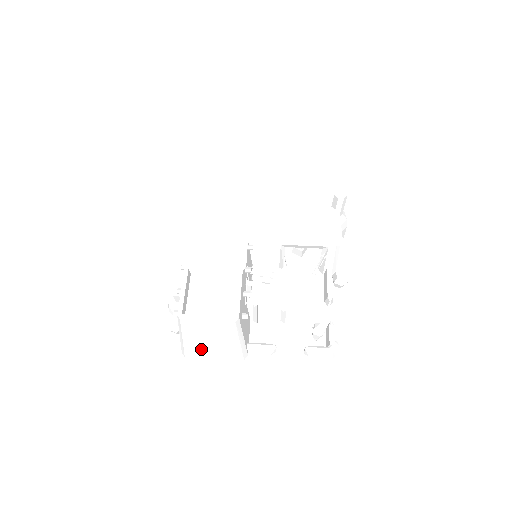
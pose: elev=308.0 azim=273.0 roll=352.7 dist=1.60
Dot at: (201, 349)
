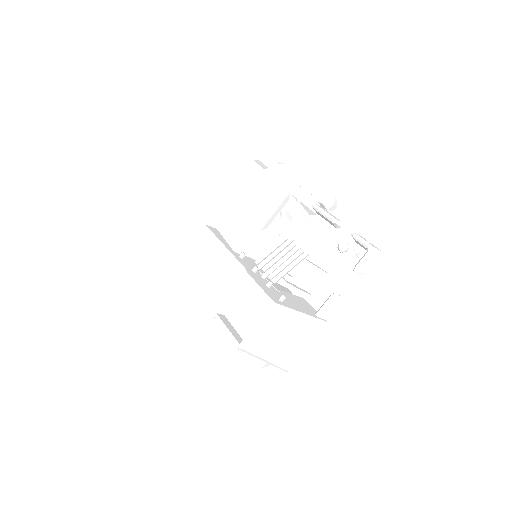
Dot at: (290, 354)
